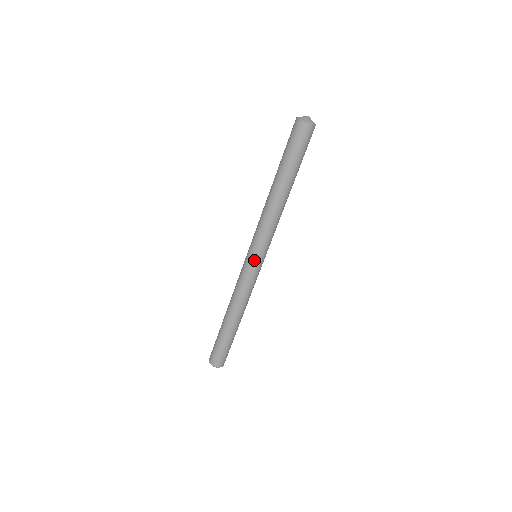
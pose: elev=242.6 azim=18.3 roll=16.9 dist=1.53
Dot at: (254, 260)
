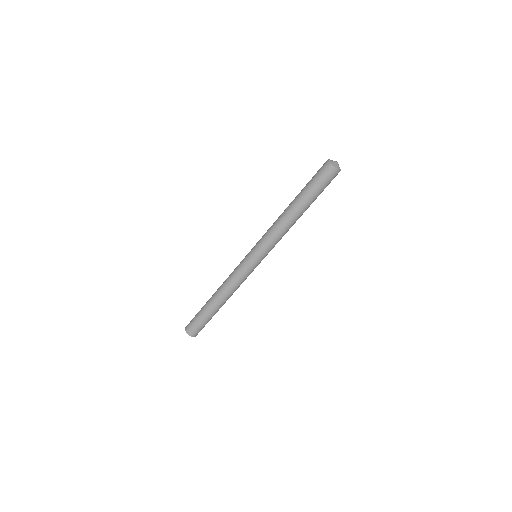
Dot at: (255, 260)
